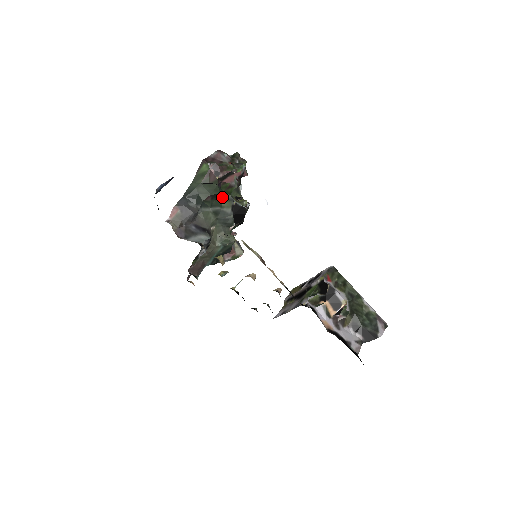
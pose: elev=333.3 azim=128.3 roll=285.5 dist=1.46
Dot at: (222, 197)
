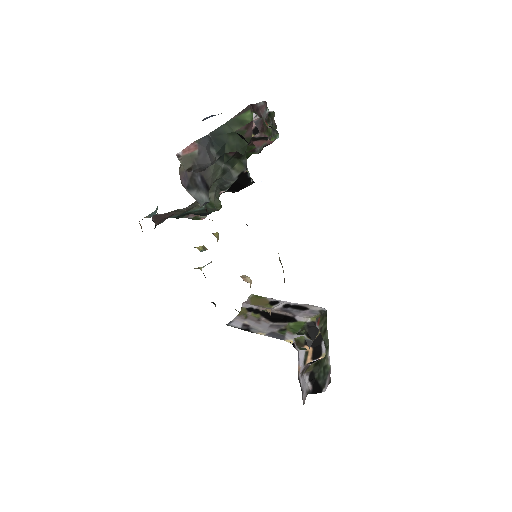
Dot at: (241, 158)
